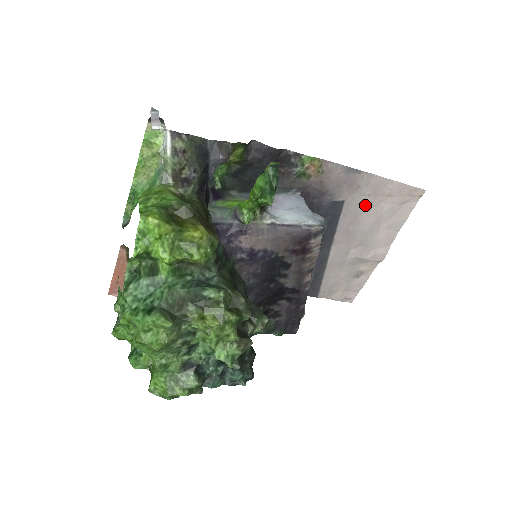
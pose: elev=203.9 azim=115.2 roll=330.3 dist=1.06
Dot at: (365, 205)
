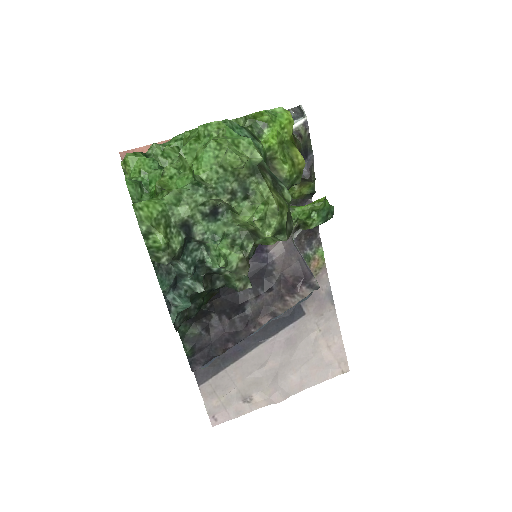
Dot at: (310, 336)
